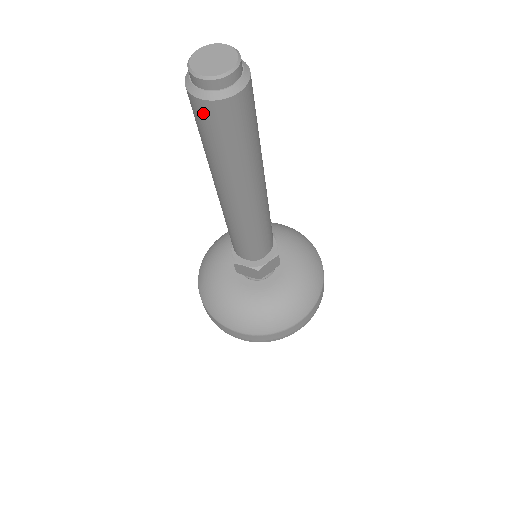
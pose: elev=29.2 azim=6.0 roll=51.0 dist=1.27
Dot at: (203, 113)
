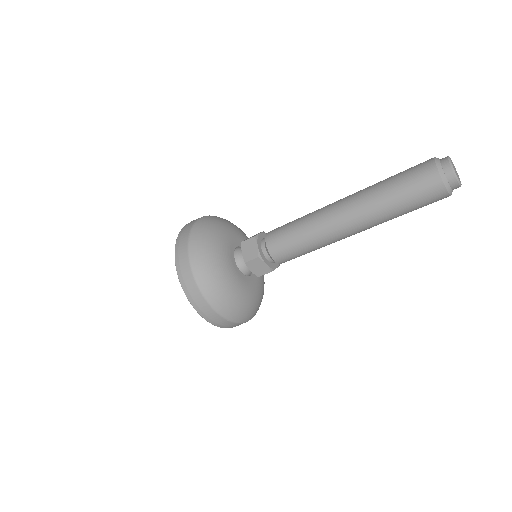
Dot at: (433, 191)
